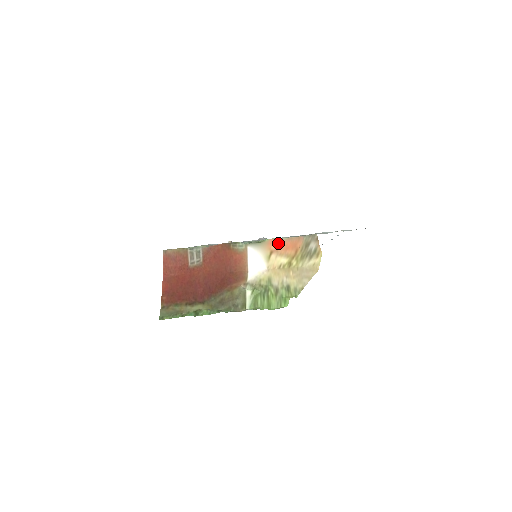
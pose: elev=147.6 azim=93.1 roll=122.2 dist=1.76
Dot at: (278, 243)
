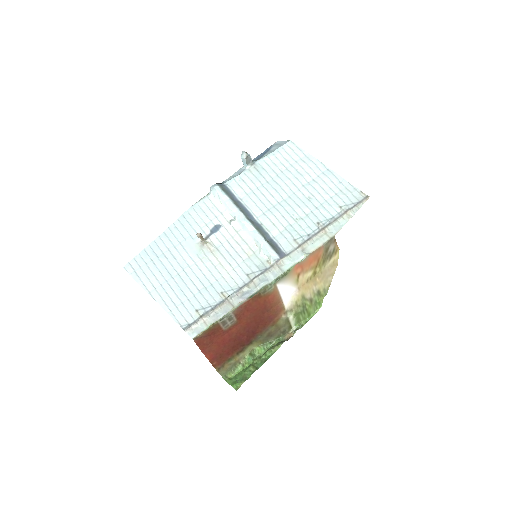
Dot at: (302, 264)
